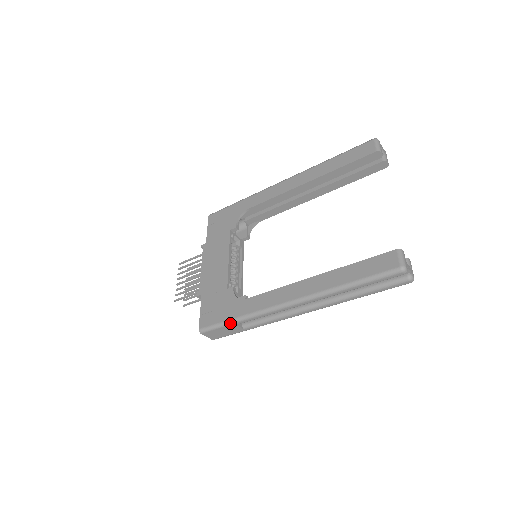
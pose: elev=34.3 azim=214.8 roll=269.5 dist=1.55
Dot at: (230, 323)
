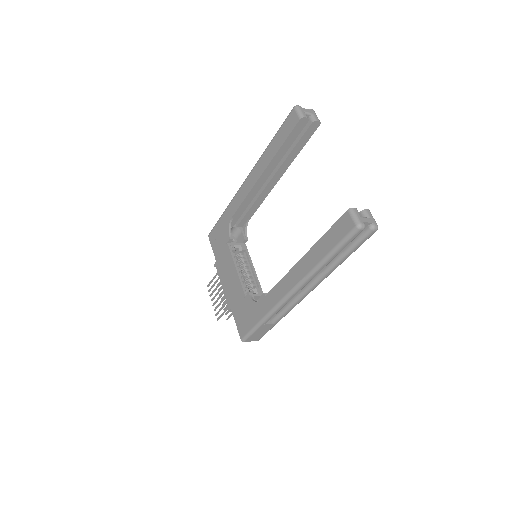
Dot at: (259, 326)
